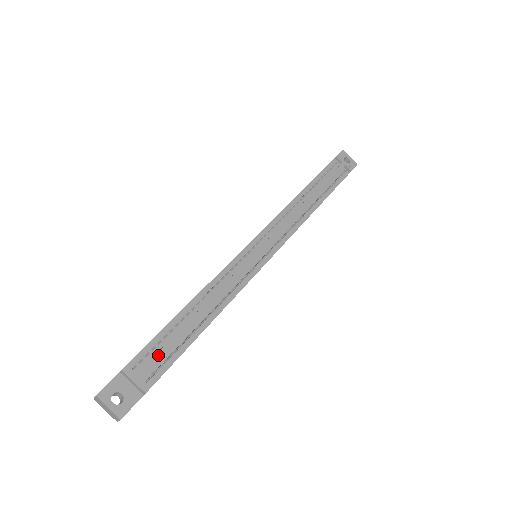
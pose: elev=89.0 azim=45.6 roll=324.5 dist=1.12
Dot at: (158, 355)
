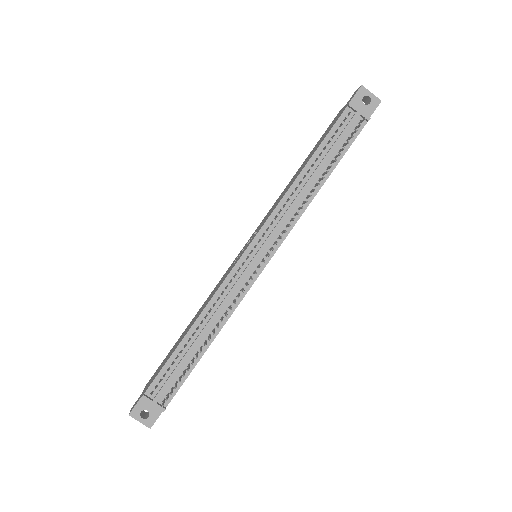
Dot at: (168, 381)
